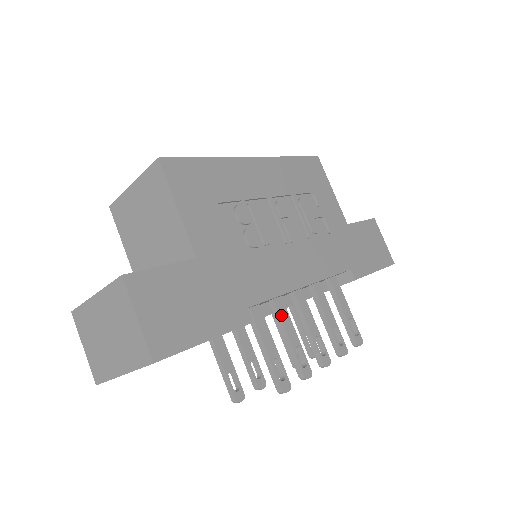
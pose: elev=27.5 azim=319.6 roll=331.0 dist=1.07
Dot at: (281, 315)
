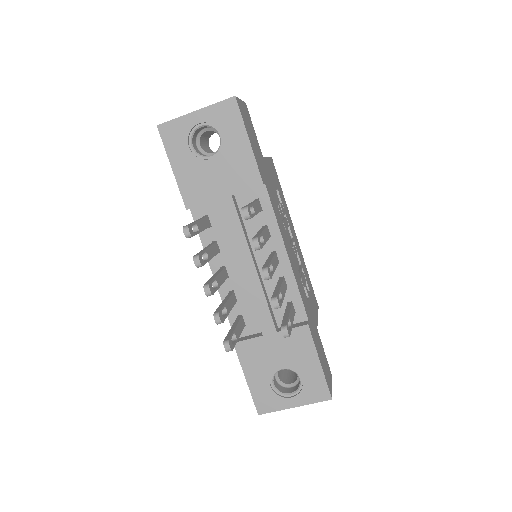
Dot at: (266, 230)
